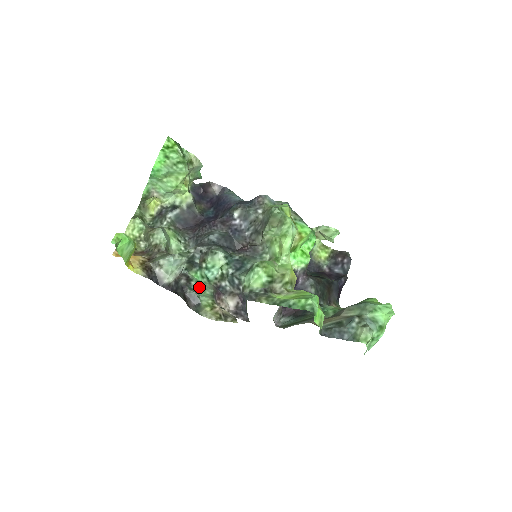
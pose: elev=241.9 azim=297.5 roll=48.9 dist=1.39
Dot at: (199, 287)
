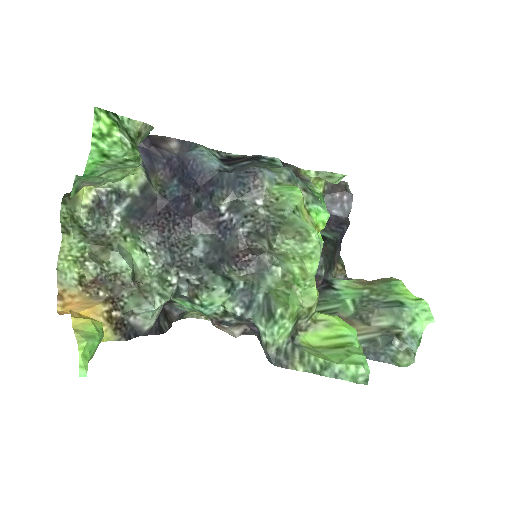
Dot at: (186, 308)
